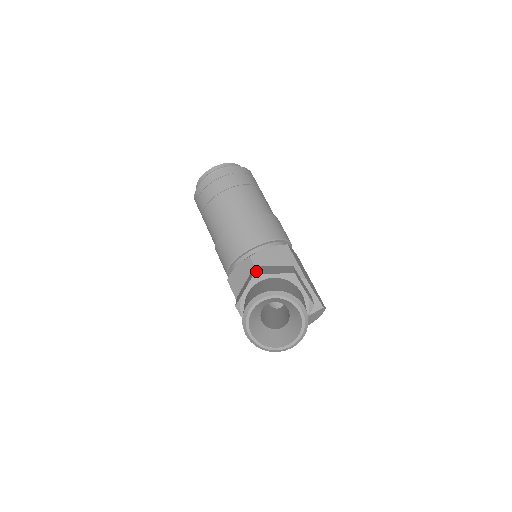
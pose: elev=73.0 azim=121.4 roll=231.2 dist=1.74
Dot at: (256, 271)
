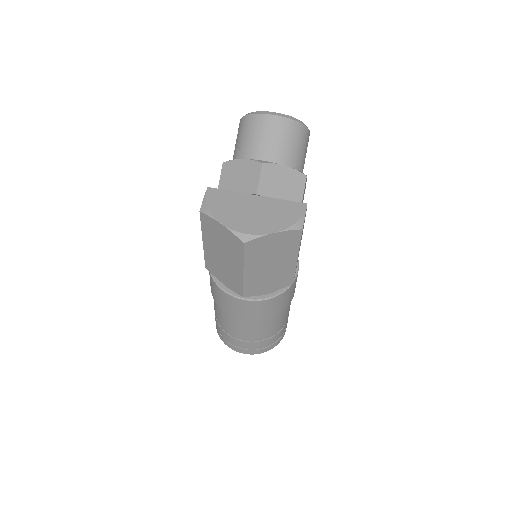
Dot at: occluded
